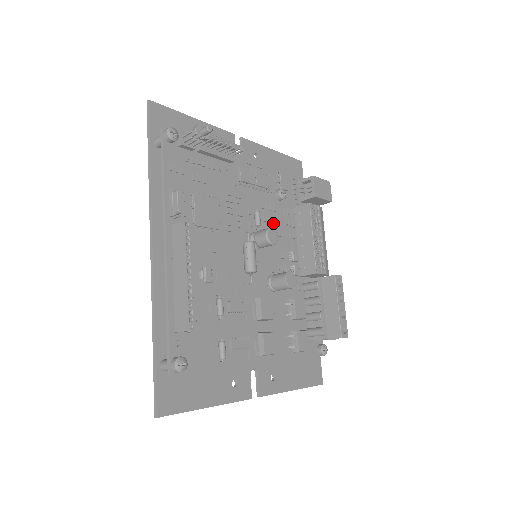
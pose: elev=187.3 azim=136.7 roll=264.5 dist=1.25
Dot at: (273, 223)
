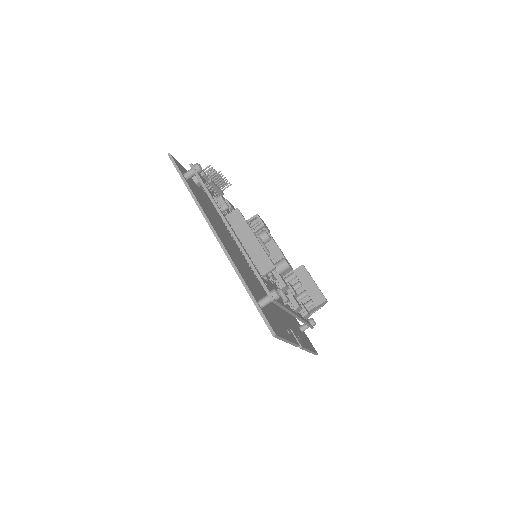
Dot at: occluded
